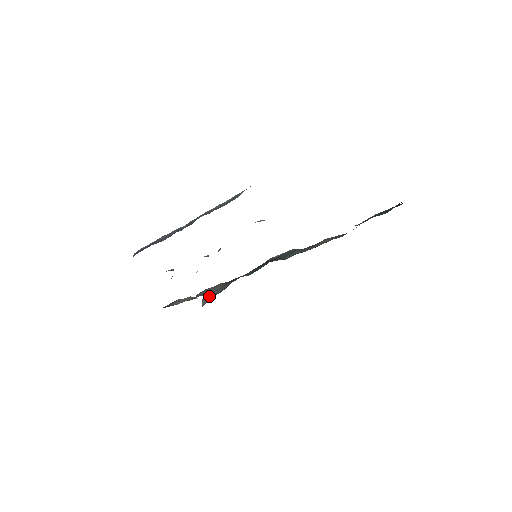
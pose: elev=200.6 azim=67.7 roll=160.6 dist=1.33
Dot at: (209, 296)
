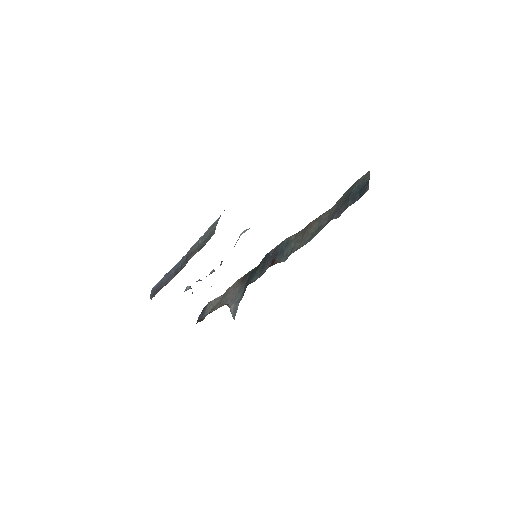
Dot at: (234, 305)
